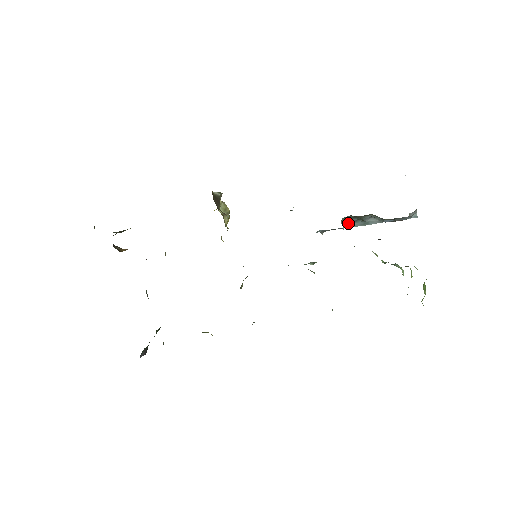
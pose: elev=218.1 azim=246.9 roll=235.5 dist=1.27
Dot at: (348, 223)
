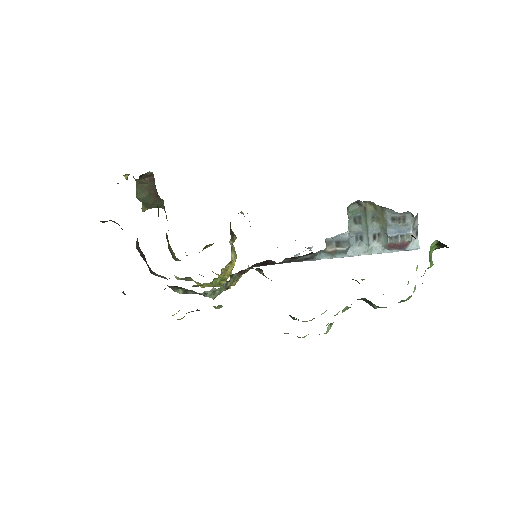
Dot at: (352, 246)
